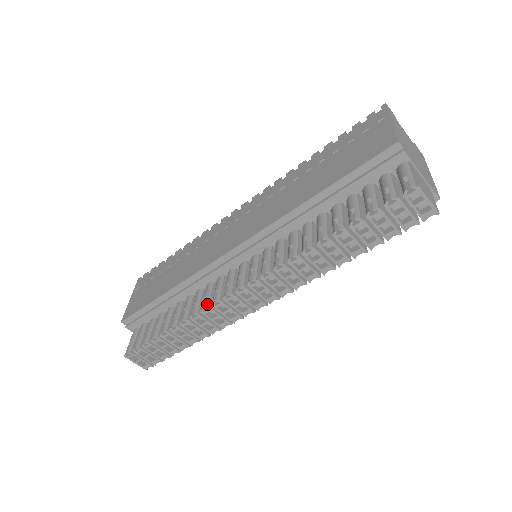
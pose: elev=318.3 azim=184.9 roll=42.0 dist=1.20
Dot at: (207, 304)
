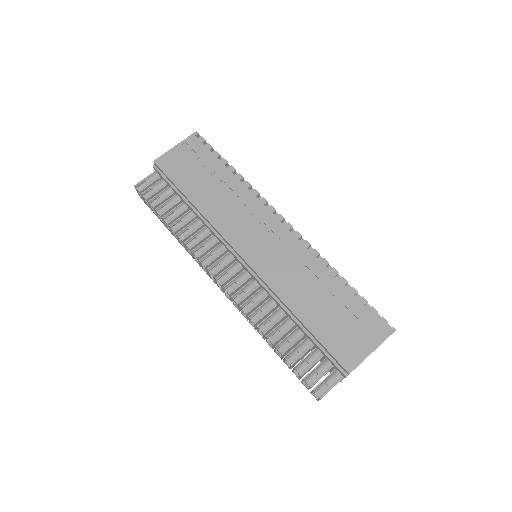
Dot at: (199, 254)
